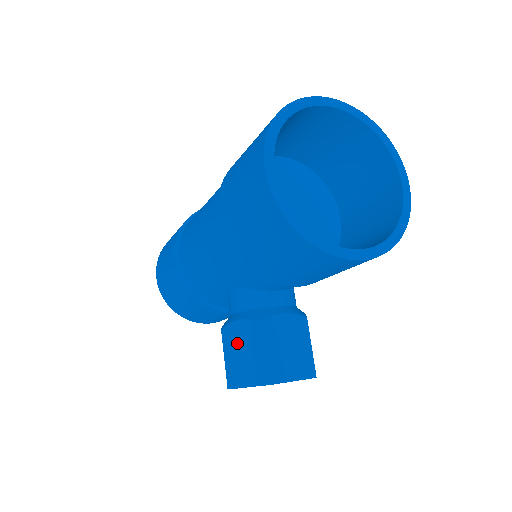
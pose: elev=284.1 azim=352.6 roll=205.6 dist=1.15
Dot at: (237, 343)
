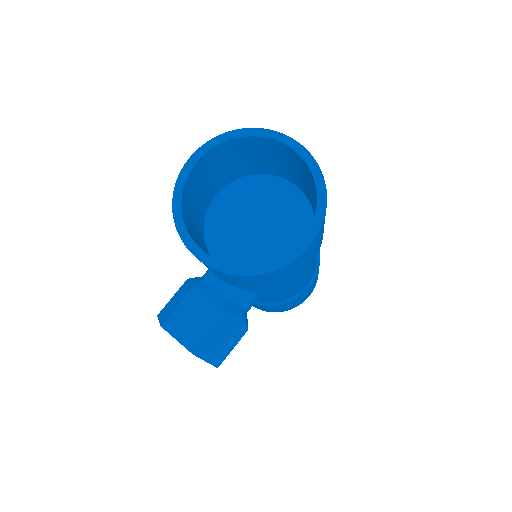
Dot at: (181, 291)
